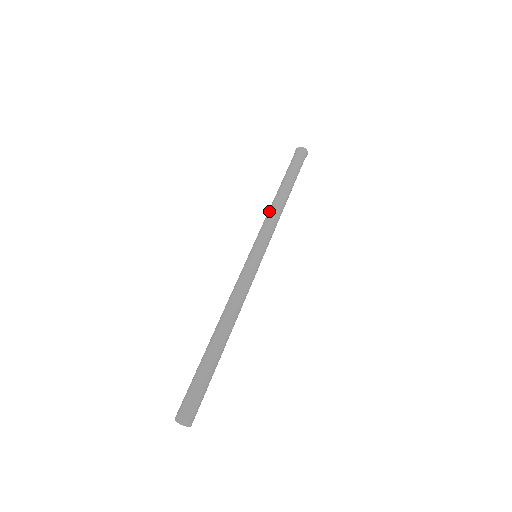
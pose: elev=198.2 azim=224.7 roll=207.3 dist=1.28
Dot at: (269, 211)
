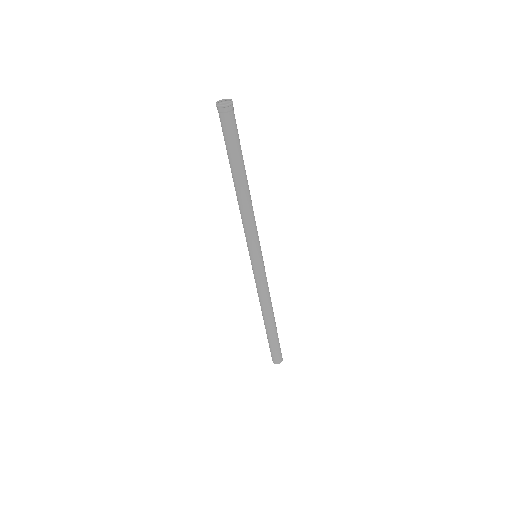
Dot at: (242, 215)
